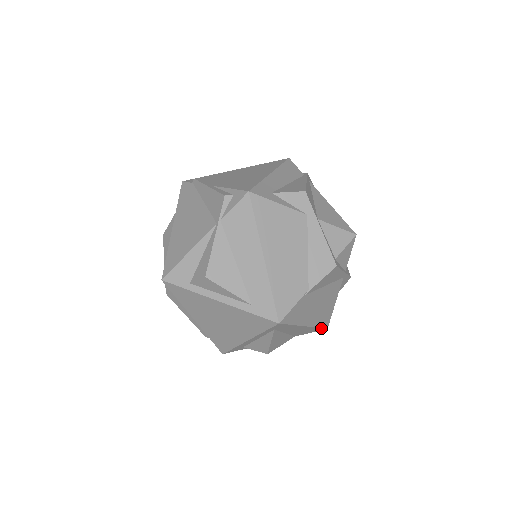
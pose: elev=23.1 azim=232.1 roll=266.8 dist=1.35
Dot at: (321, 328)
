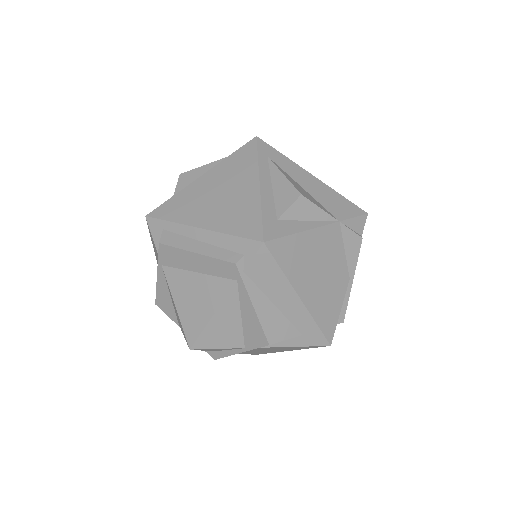
Dot at: (353, 205)
